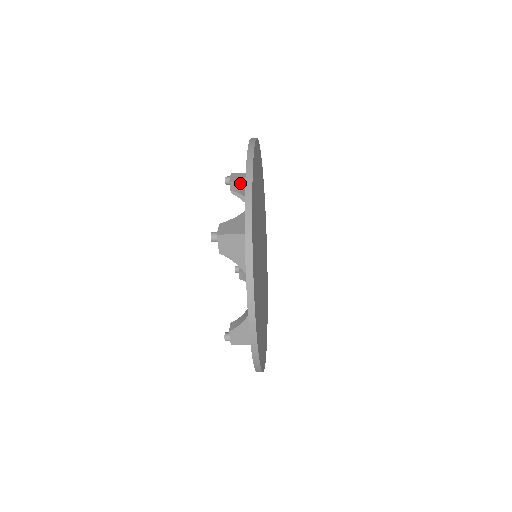
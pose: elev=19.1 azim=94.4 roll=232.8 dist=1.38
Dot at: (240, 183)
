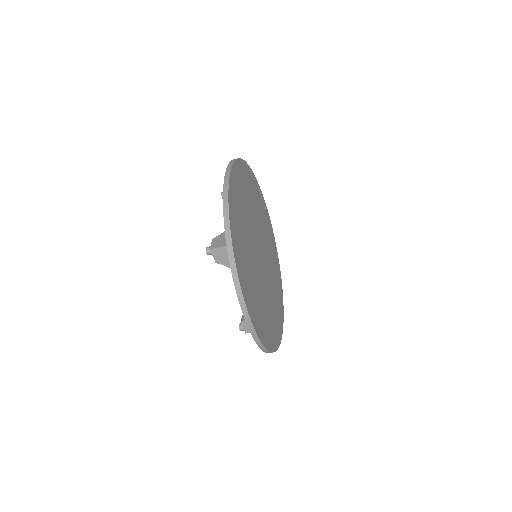
Dot at: occluded
